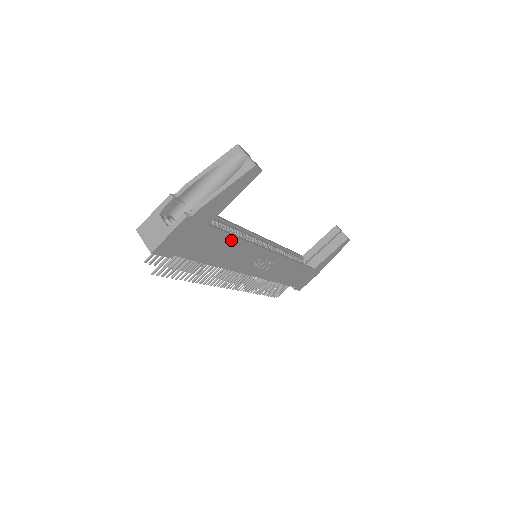
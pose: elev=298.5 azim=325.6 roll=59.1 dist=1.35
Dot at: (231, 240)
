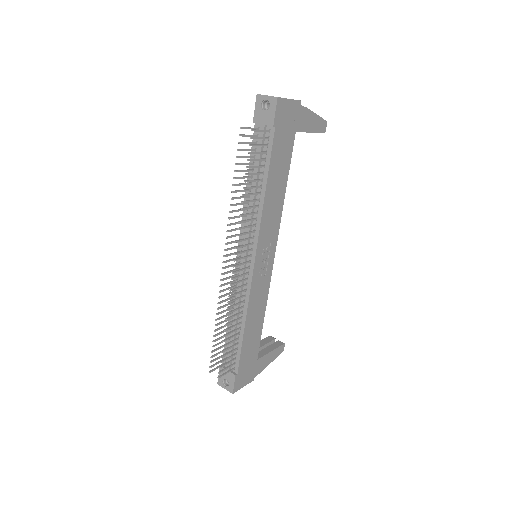
Dot at: (285, 177)
